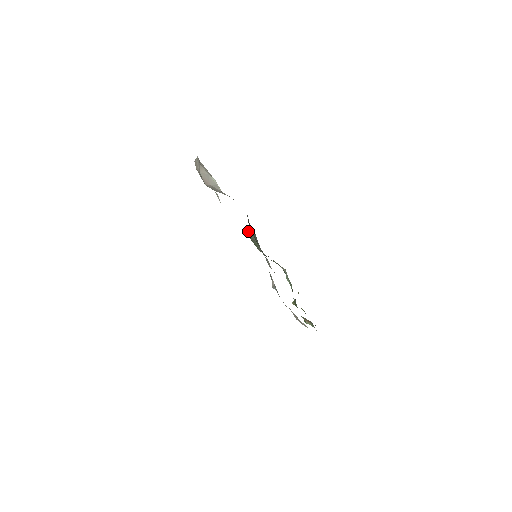
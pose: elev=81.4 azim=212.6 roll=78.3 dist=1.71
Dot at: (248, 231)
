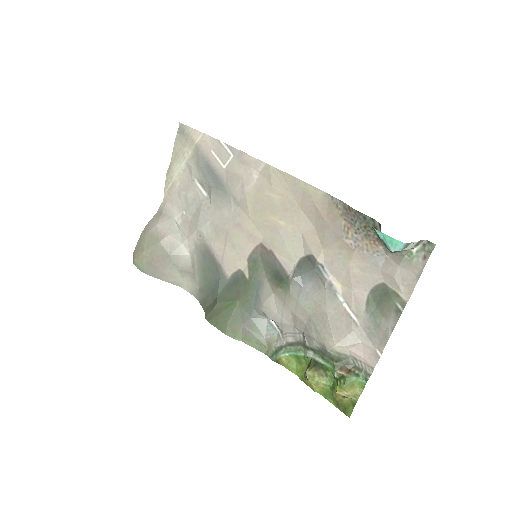
Dot at: (205, 314)
